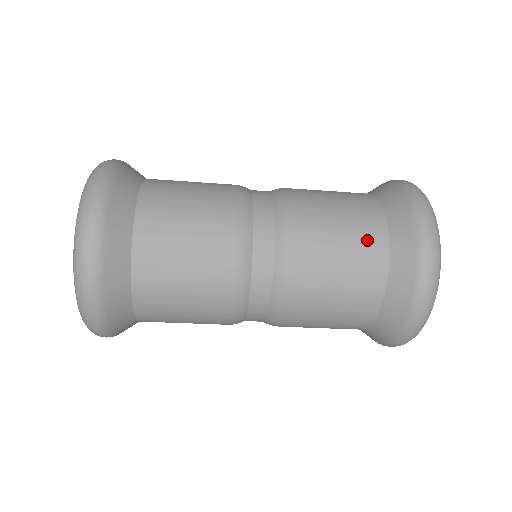
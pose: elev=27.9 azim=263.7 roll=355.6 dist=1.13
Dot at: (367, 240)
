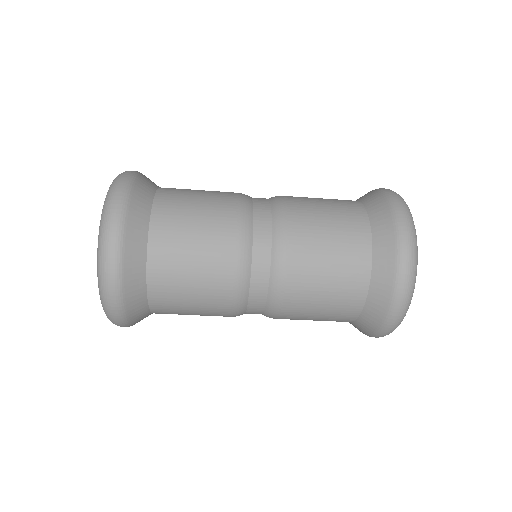
Dot at: (351, 278)
